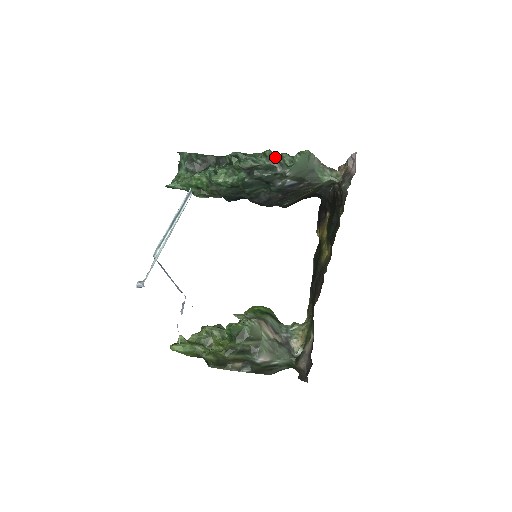
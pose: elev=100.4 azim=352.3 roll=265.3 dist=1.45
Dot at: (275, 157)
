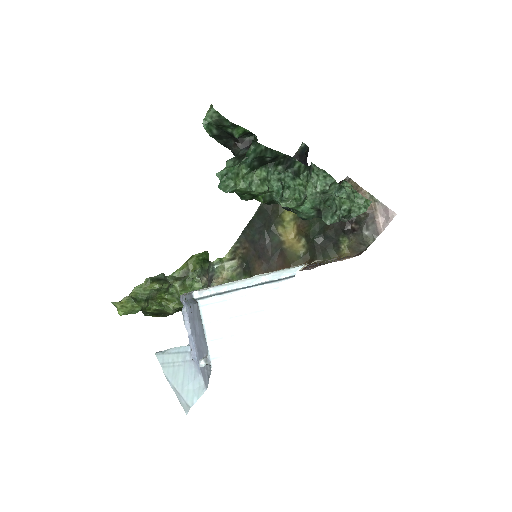
Dot at: occluded
